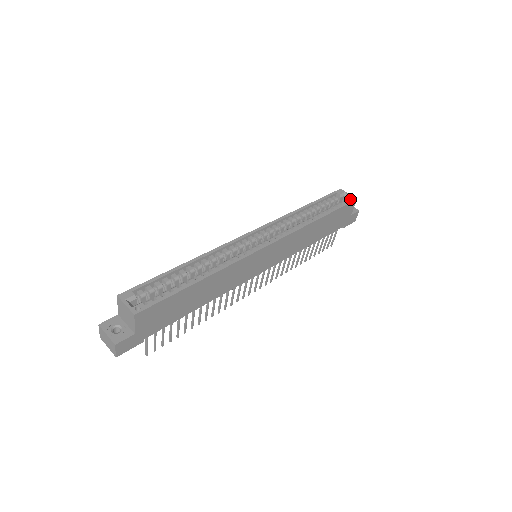
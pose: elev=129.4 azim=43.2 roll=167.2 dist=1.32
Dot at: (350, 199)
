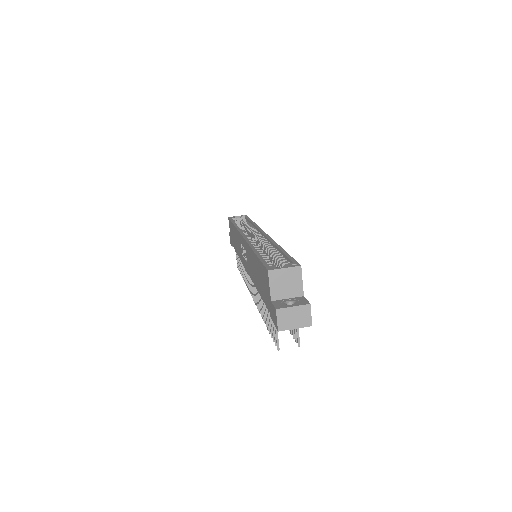
Dot at: (244, 216)
